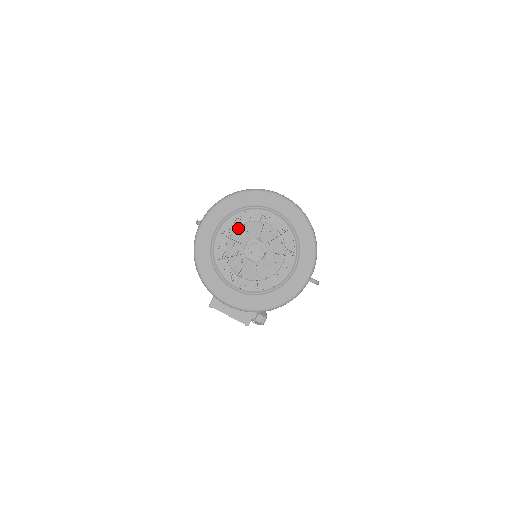
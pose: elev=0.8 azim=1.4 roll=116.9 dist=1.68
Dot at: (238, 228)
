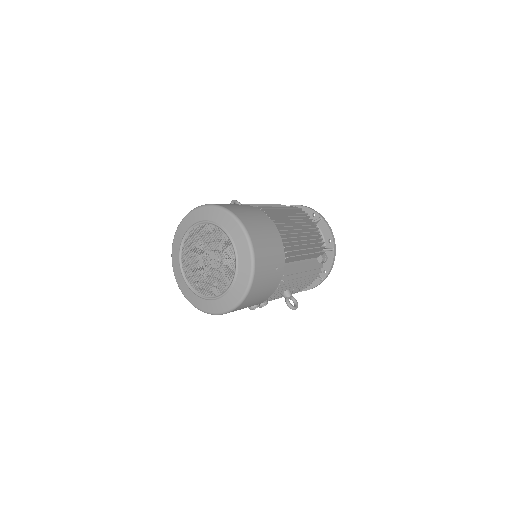
Dot at: (203, 236)
